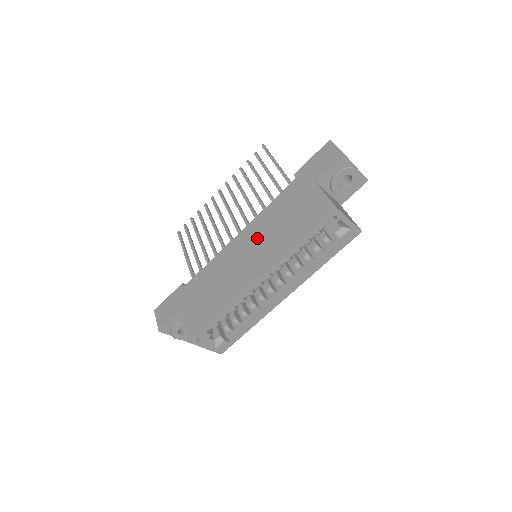
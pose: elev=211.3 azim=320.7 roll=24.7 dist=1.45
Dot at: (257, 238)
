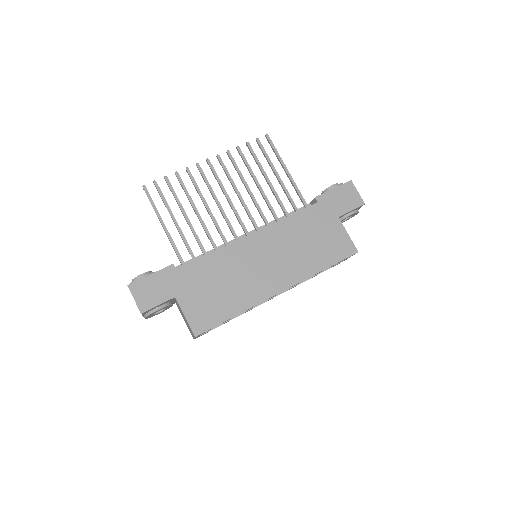
Dot at: (277, 248)
